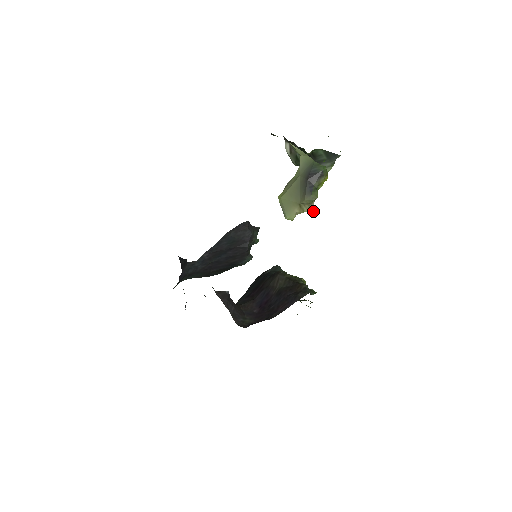
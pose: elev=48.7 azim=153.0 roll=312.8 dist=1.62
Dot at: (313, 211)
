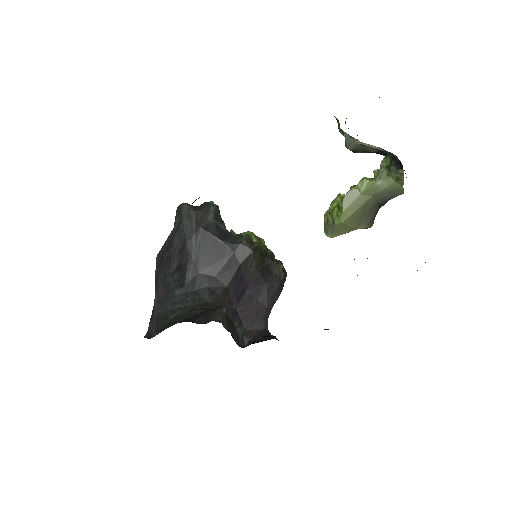
Dot at: occluded
